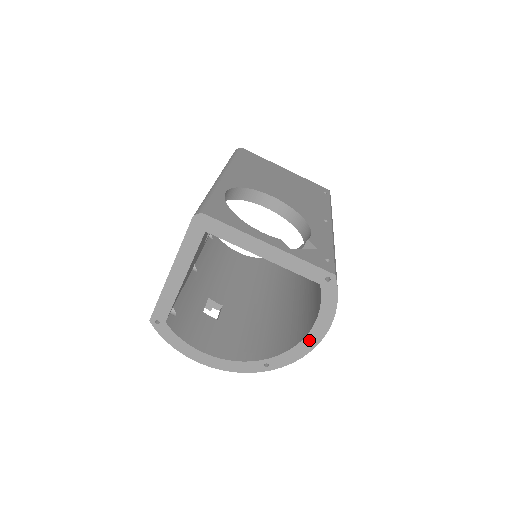
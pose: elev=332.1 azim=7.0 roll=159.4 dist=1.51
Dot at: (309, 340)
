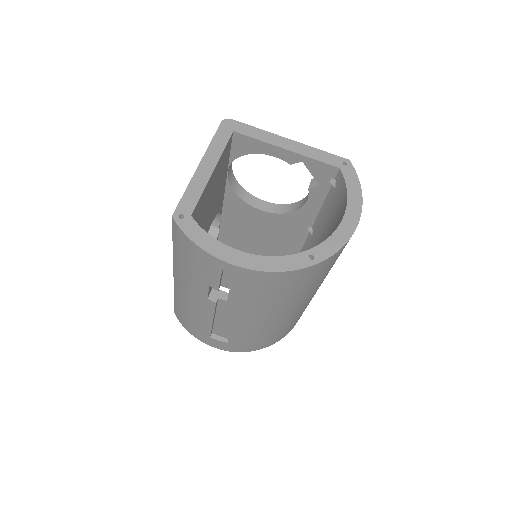
Dot at: (347, 222)
